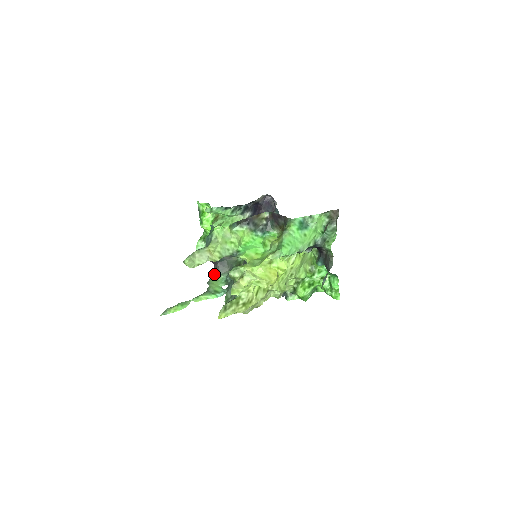
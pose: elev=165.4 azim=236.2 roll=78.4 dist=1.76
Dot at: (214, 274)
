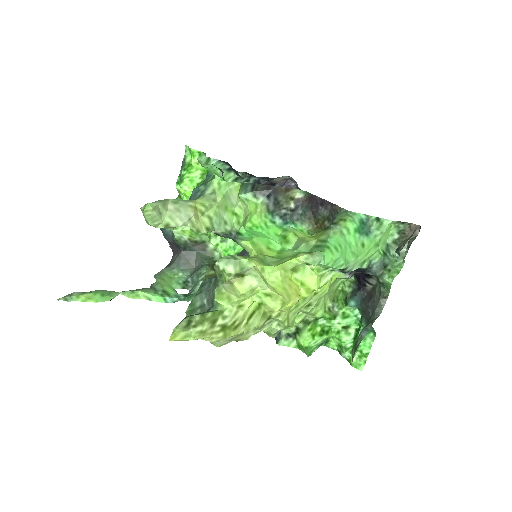
Dot at: (170, 266)
